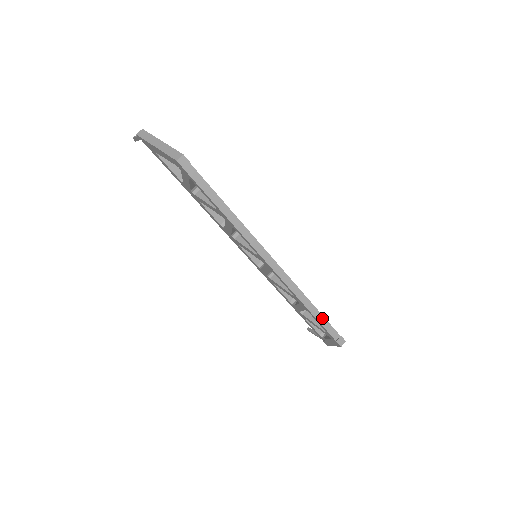
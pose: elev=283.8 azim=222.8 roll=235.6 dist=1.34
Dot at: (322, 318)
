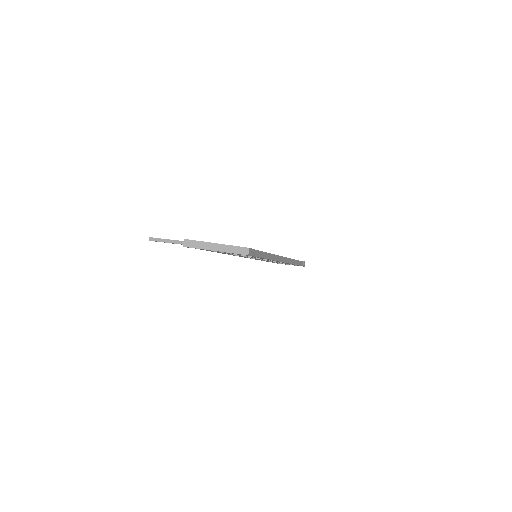
Dot at: (298, 262)
